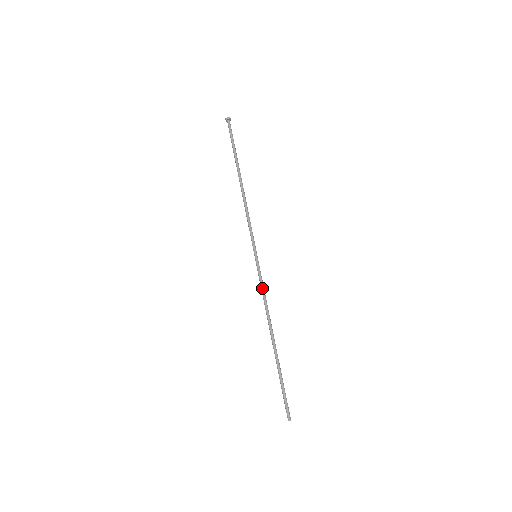
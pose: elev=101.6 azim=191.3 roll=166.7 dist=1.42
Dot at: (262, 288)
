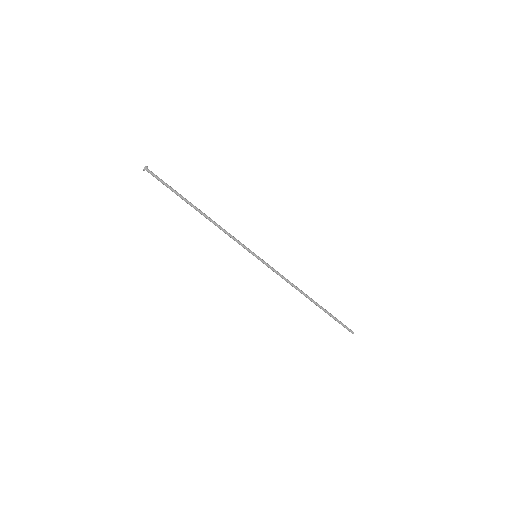
Dot at: (278, 273)
